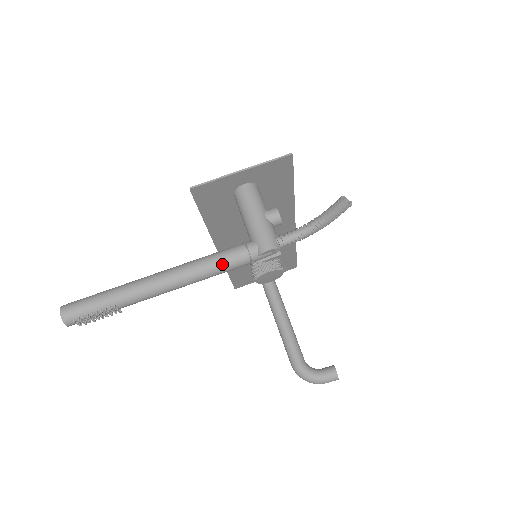
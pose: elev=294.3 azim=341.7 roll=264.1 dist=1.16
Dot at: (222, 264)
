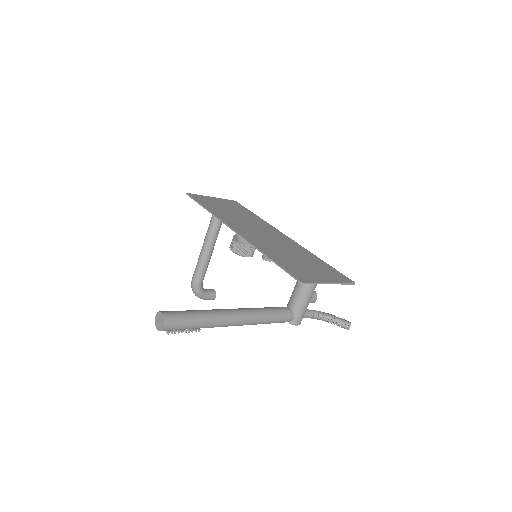
Dot at: occluded
